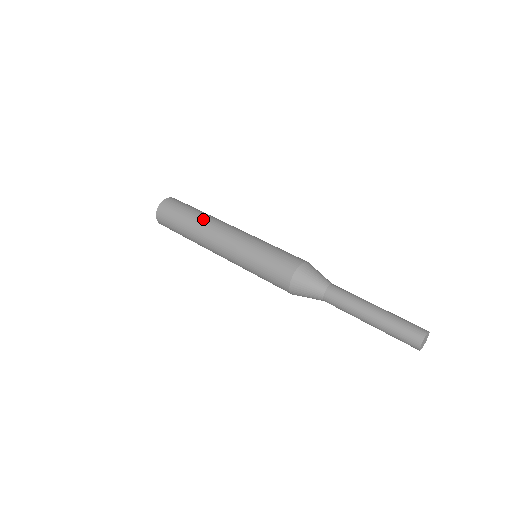
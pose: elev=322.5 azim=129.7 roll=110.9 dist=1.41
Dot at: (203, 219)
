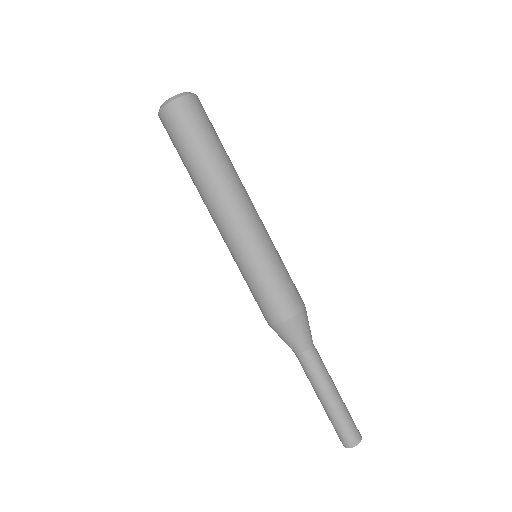
Dot at: (206, 180)
